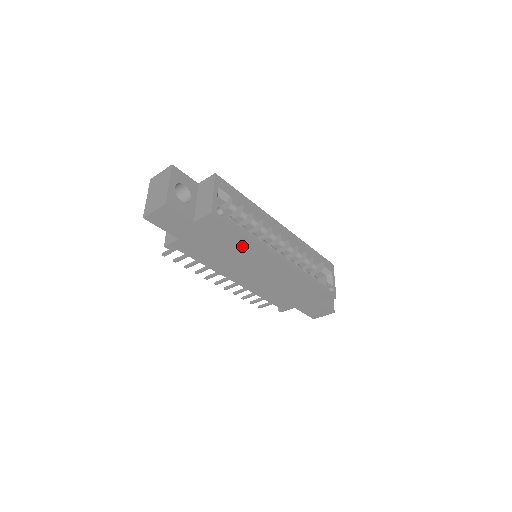
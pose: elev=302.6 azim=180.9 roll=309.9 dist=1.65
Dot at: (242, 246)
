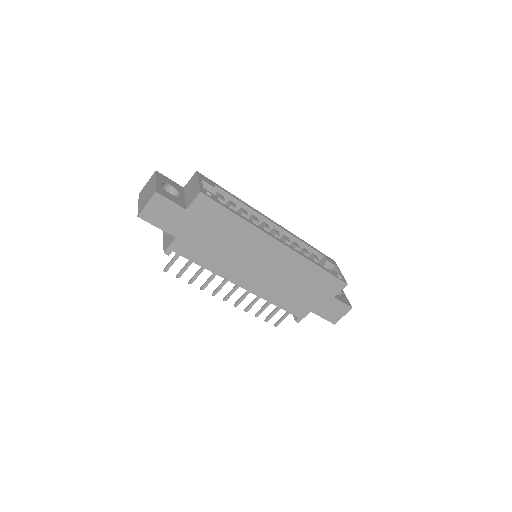
Dot at: (238, 232)
